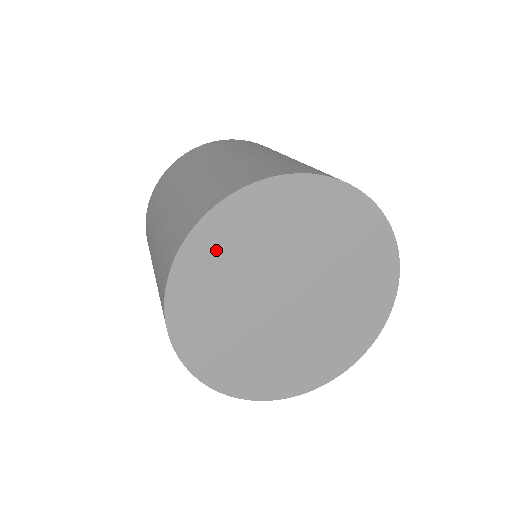
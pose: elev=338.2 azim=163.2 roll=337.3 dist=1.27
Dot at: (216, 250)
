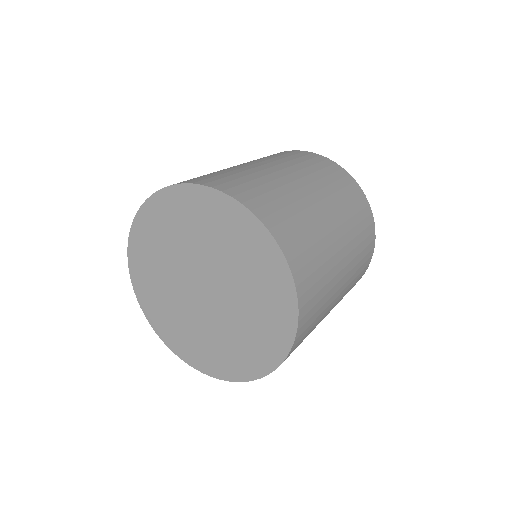
Dot at: (144, 260)
